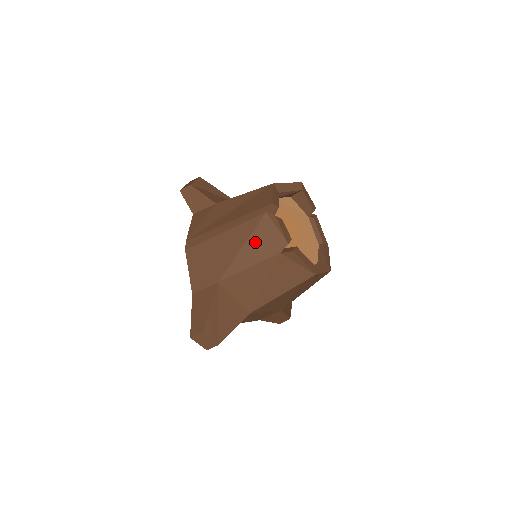
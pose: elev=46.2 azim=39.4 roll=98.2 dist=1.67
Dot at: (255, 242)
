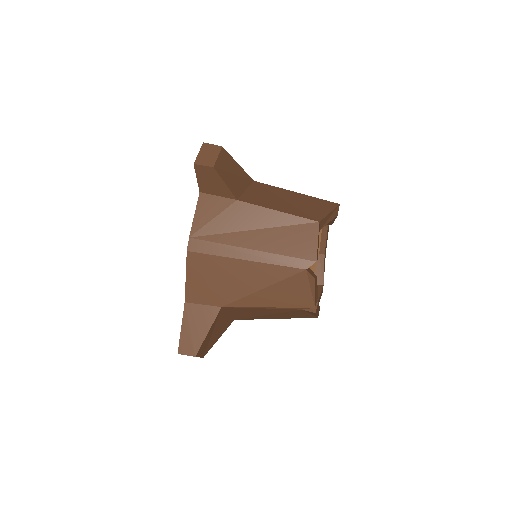
Dot at: (280, 291)
